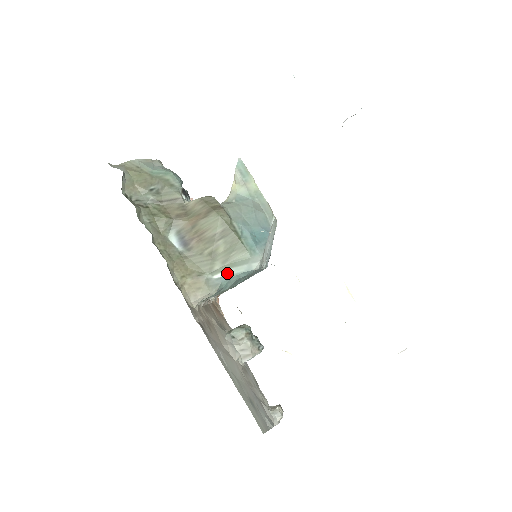
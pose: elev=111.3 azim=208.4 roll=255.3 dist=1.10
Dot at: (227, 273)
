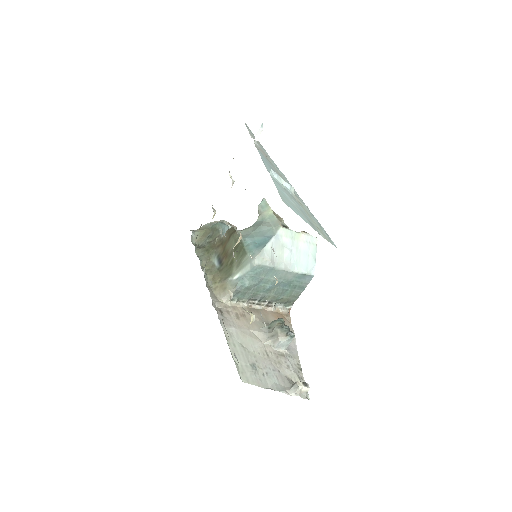
Dot at: (241, 274)
